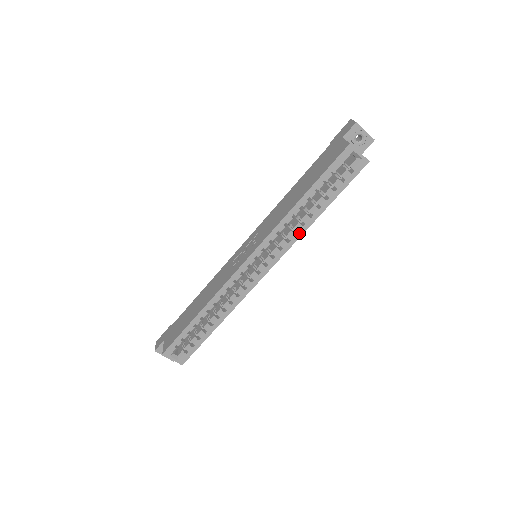
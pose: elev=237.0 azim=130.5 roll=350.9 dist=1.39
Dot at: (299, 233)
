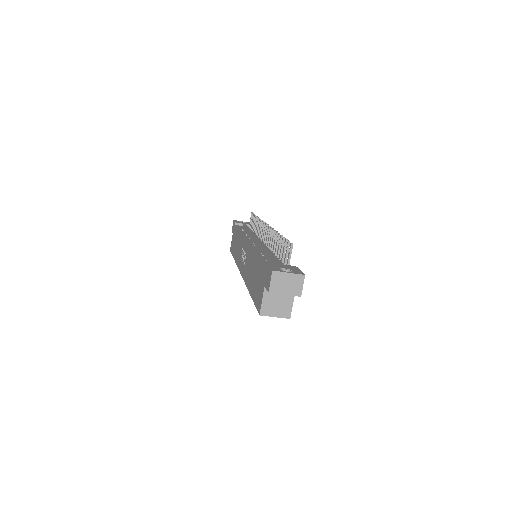
Dot at: occluded
